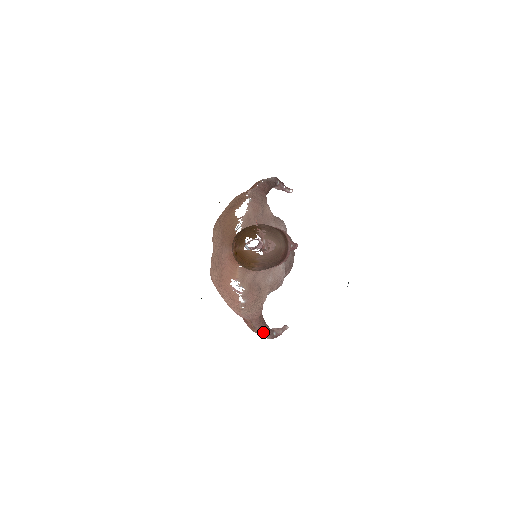
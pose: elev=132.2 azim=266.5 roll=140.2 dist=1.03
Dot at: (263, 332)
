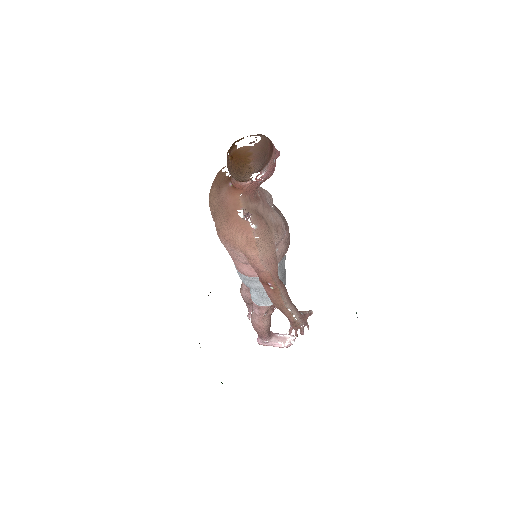
Dot at: (289, 303)
